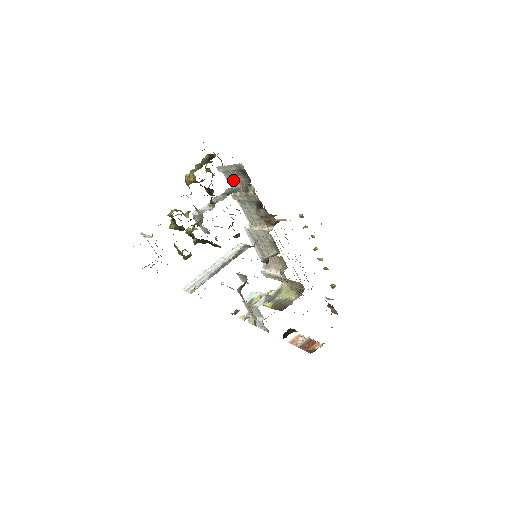
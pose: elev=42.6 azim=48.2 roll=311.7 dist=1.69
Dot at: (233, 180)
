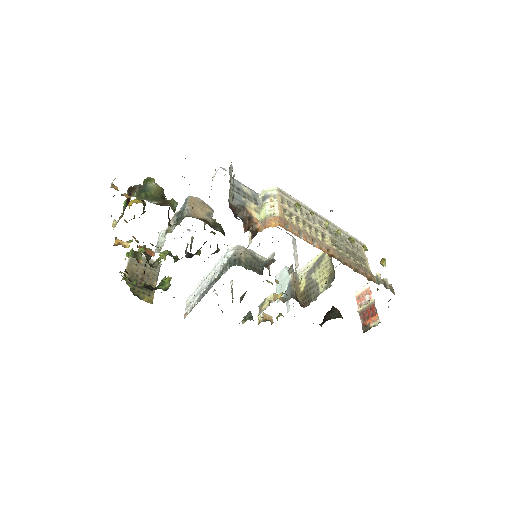
Dot at: occluded
